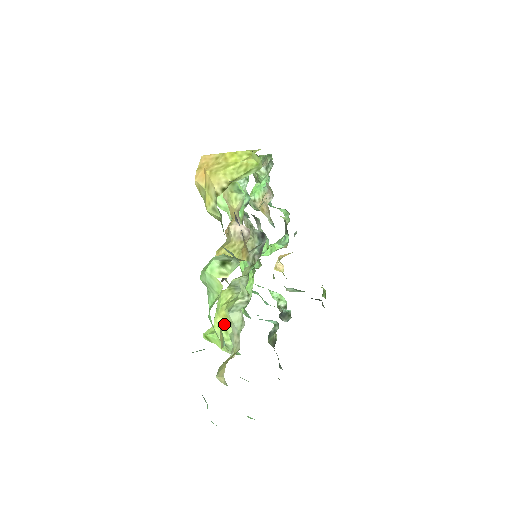
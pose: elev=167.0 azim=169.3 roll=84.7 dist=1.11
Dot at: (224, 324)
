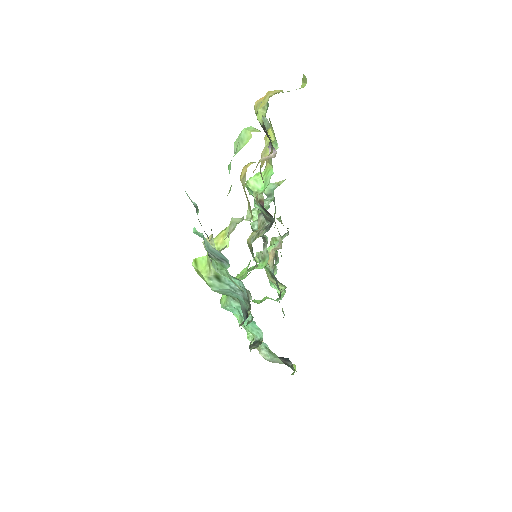
Dot at: (219, 242)
